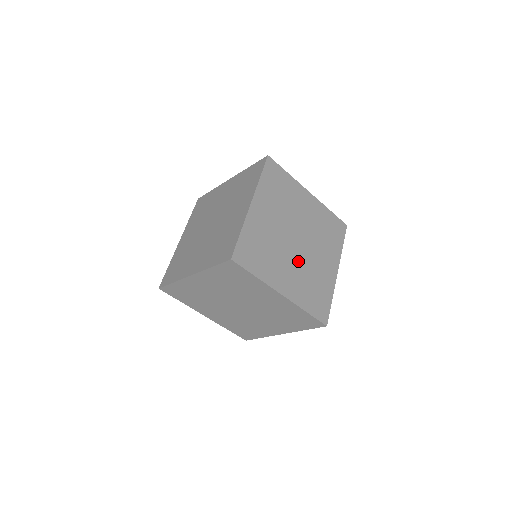
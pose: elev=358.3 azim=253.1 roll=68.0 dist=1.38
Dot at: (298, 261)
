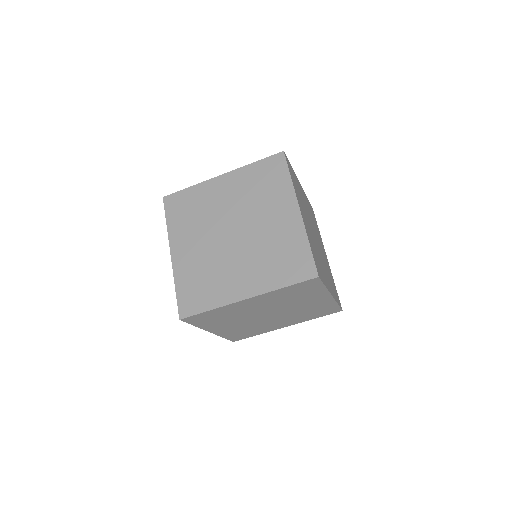
Dot at: (322, 257)
